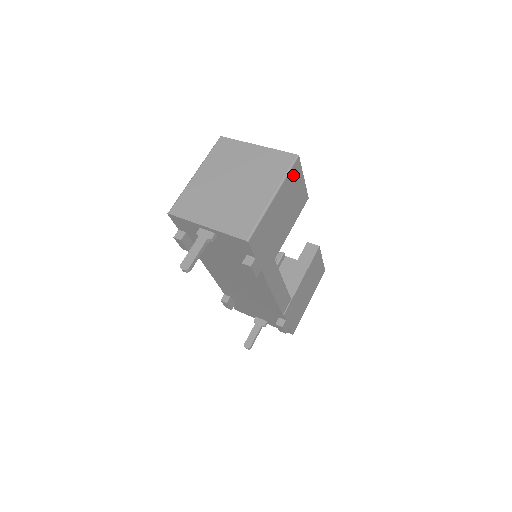
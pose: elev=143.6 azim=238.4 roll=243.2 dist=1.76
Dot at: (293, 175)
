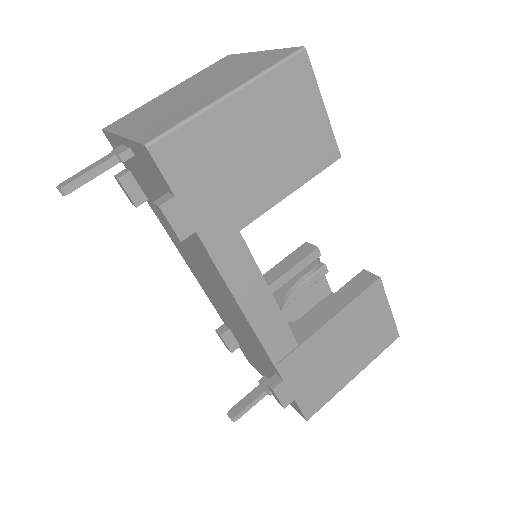
Dot at: (290, 81)
